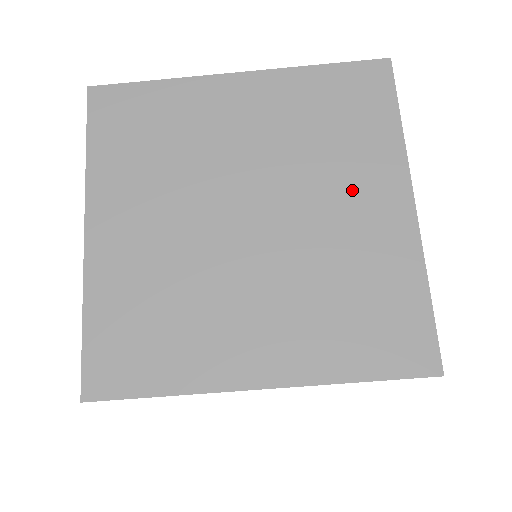
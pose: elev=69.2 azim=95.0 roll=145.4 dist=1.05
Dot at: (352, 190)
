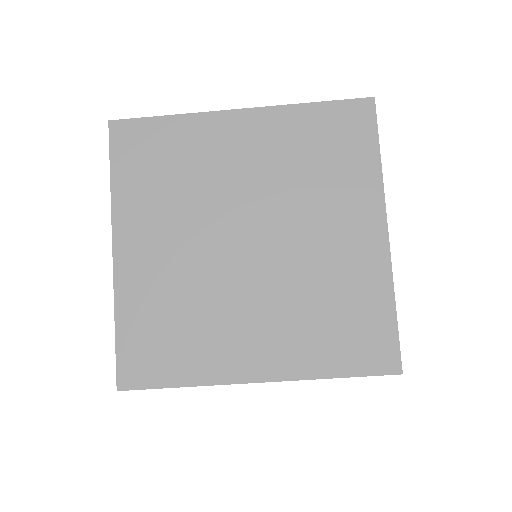
Dot at: (336, 219)
